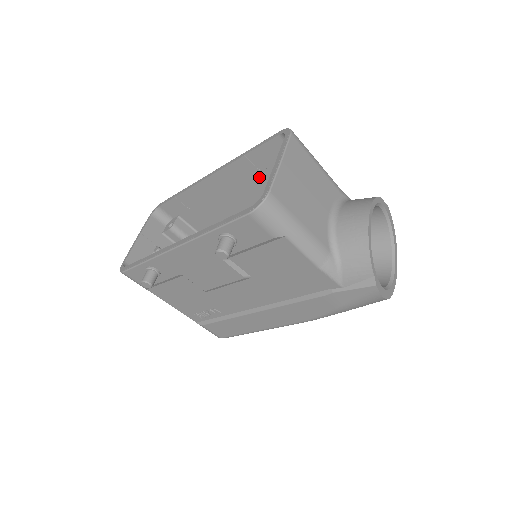
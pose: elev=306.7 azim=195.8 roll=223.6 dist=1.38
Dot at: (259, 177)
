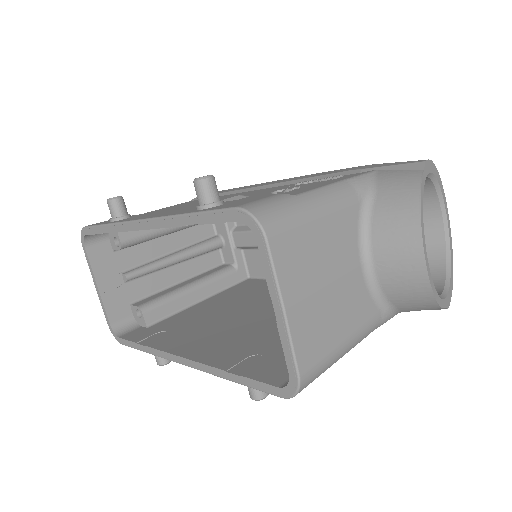
Dot at: occluded
